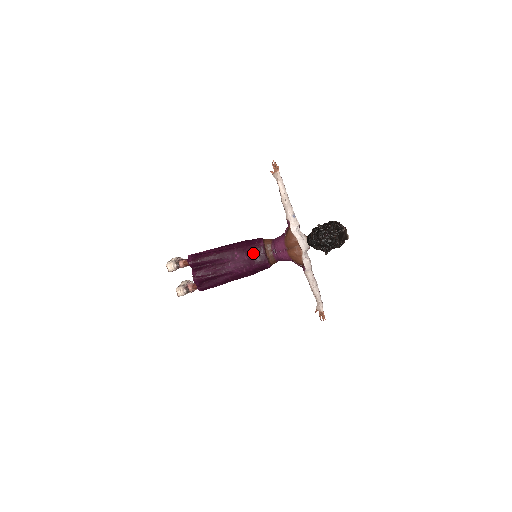
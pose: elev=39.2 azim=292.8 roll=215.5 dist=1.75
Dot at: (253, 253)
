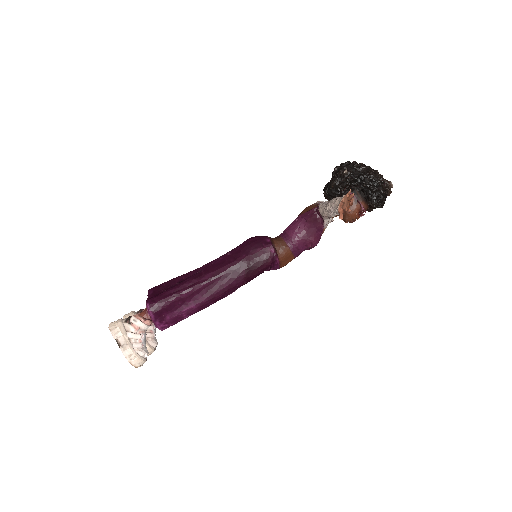
Dot at: occluded
